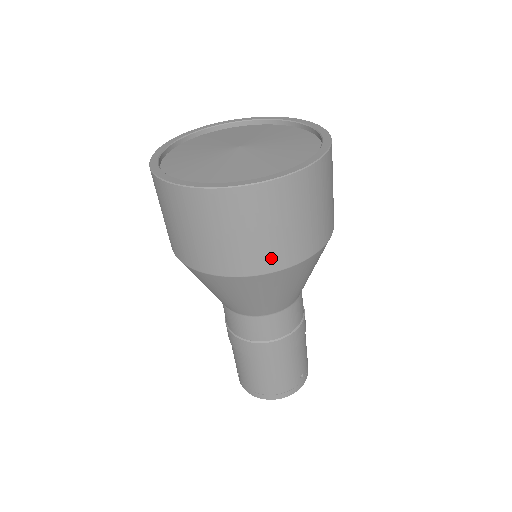
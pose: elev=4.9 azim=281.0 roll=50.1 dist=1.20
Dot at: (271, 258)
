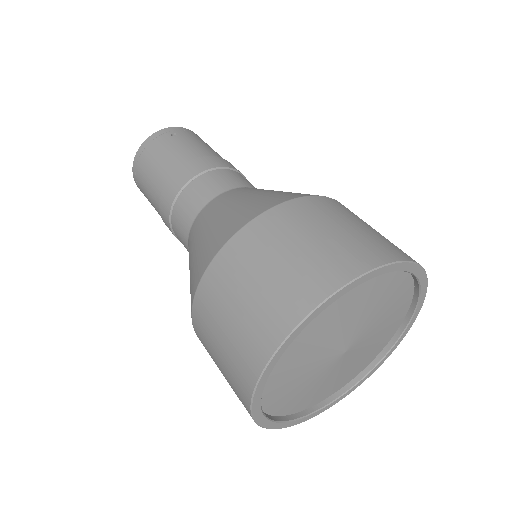
Dot at: occluded
